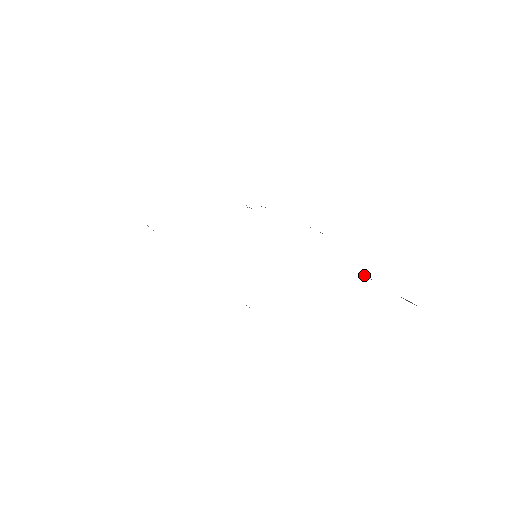
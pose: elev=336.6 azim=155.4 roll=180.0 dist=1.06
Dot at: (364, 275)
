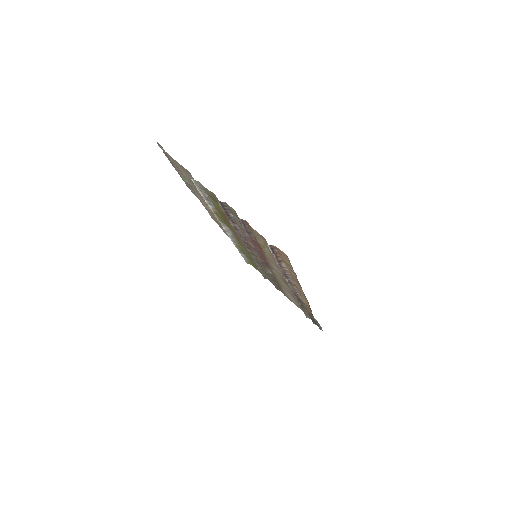
Dot at: occluded
